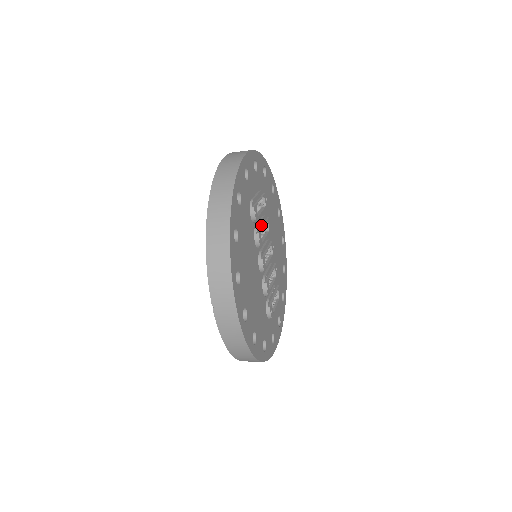
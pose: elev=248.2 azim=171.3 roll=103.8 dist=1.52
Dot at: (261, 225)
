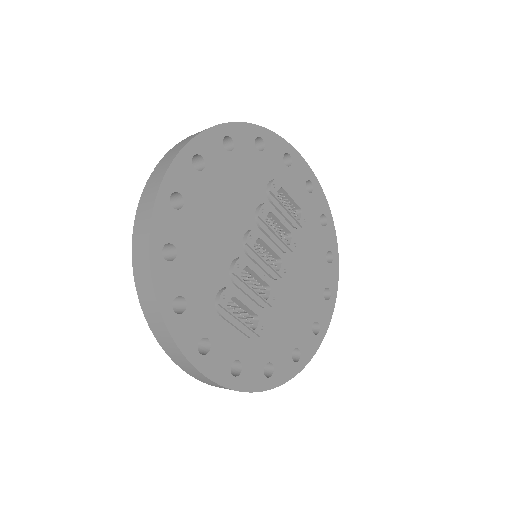
Dot at: (278, 220)
